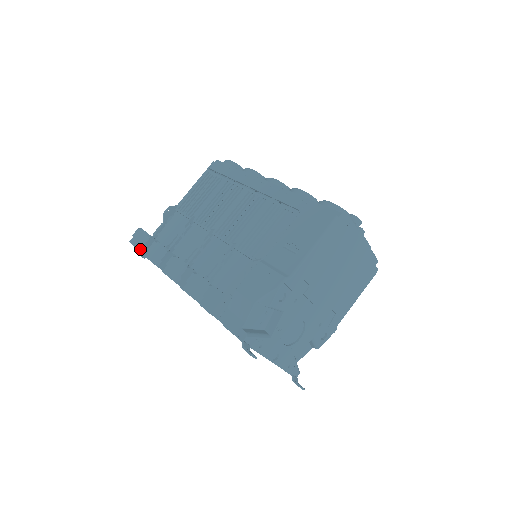
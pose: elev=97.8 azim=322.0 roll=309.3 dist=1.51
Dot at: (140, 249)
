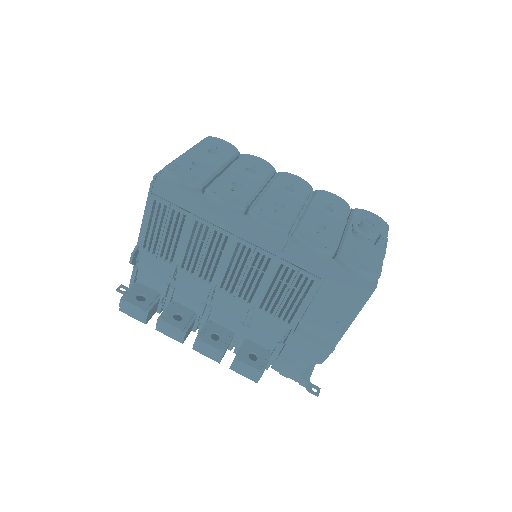
Dot at: (143, 322)
